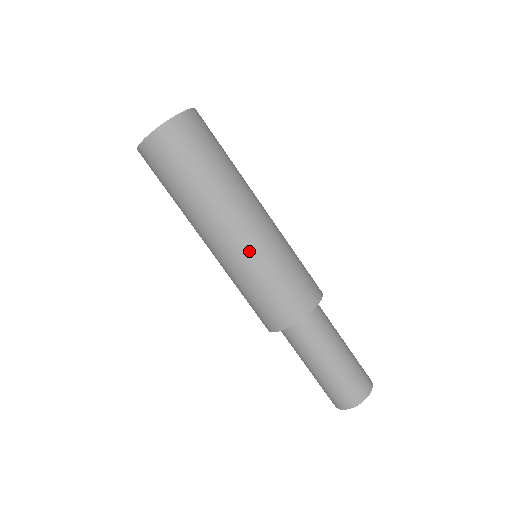
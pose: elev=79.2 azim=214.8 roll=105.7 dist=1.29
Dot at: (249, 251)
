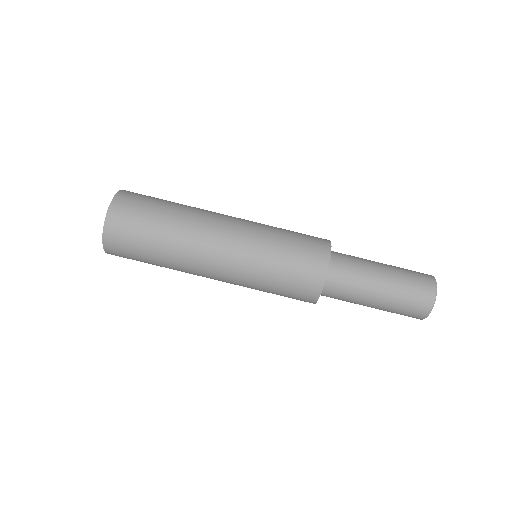
Dot at: (251, 225)
